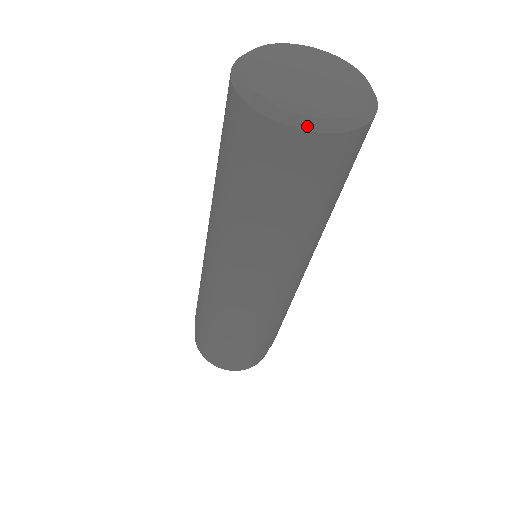
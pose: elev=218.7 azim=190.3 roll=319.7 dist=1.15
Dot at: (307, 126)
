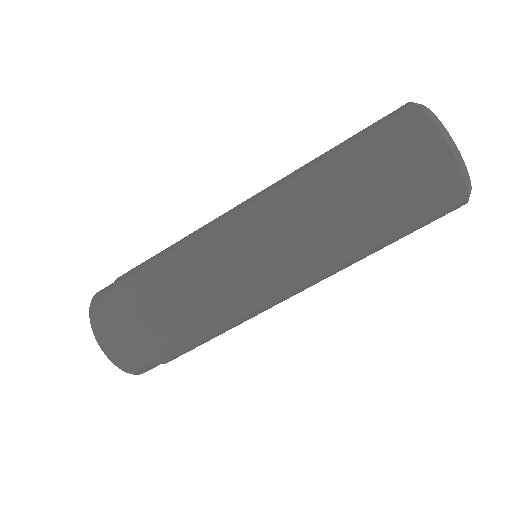
Dot at: (428, 112)
